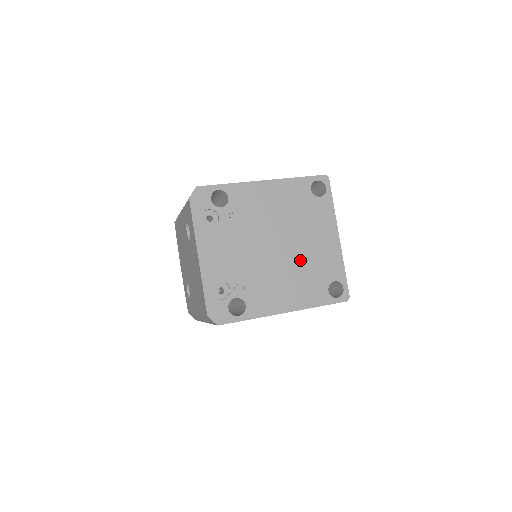
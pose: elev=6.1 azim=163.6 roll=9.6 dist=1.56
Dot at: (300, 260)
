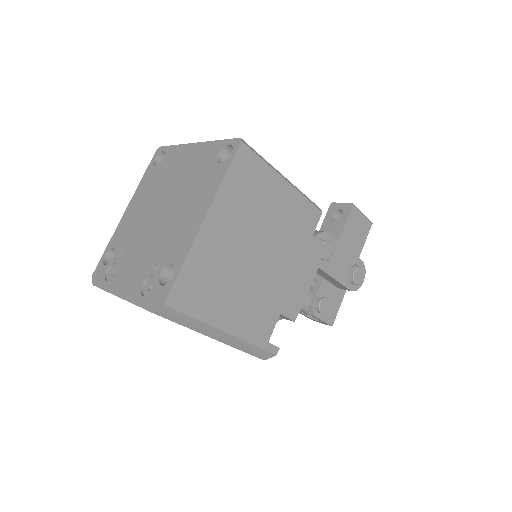
Dot at: (183, 190)
